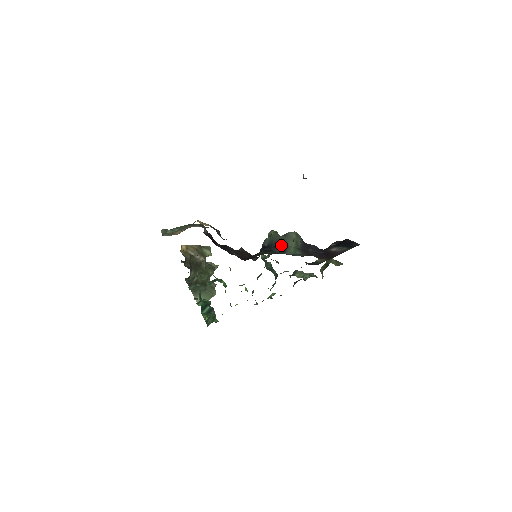
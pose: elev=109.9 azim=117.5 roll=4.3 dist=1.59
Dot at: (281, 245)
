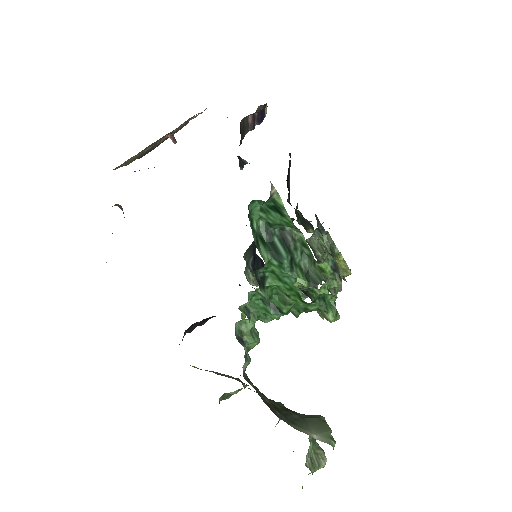
Dot at: occluded
